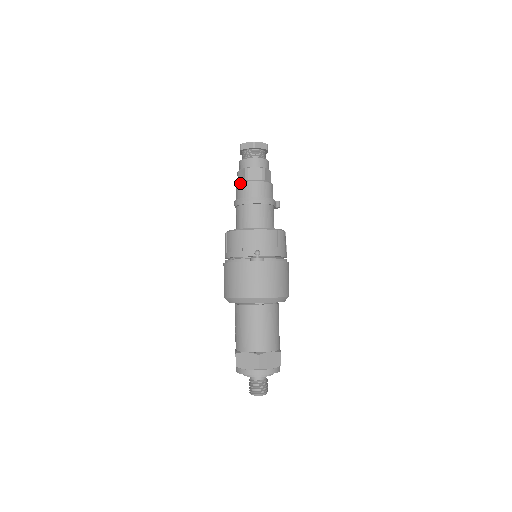
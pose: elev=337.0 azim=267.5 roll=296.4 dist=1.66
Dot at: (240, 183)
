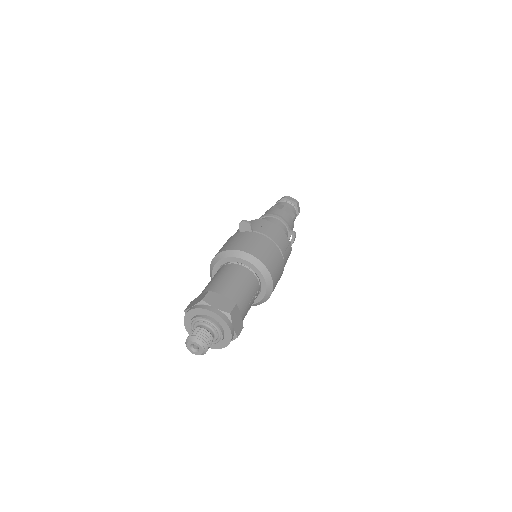
Dot at: occluded
